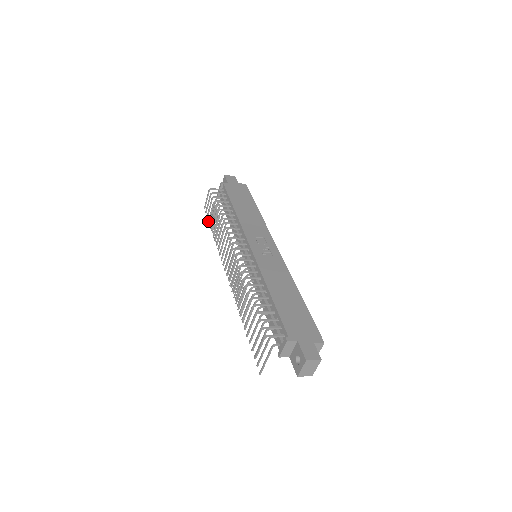
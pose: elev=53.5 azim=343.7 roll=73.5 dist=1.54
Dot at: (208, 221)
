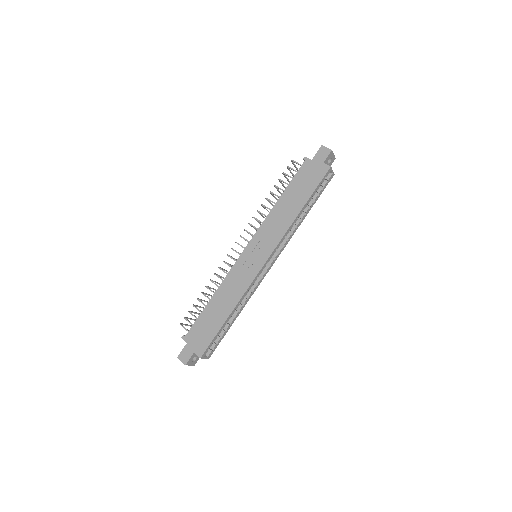
Dot at: (285, 188)
